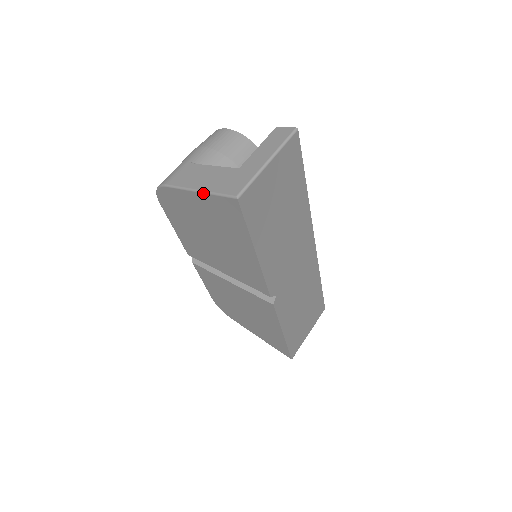
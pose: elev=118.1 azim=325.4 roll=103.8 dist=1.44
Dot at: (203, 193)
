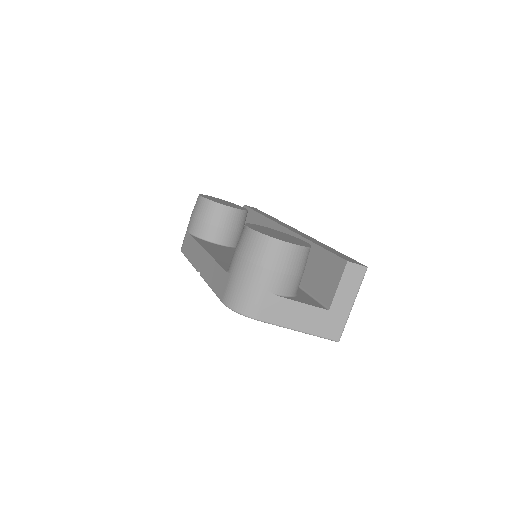
Dot at: occluded
